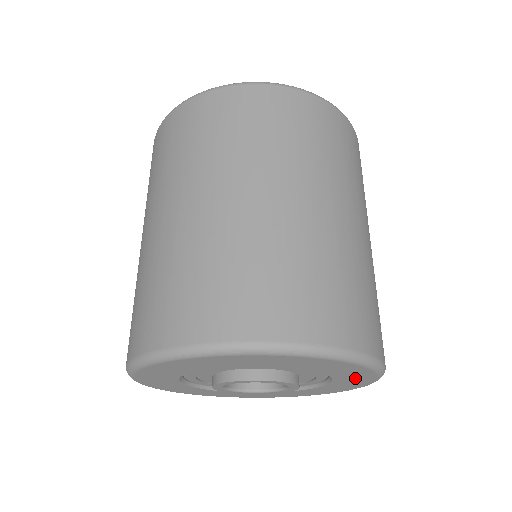
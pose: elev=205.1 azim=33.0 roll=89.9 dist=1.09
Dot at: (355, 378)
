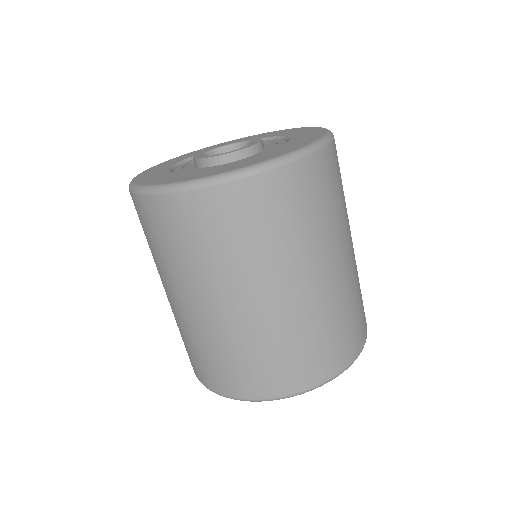
Dot at: occluded
